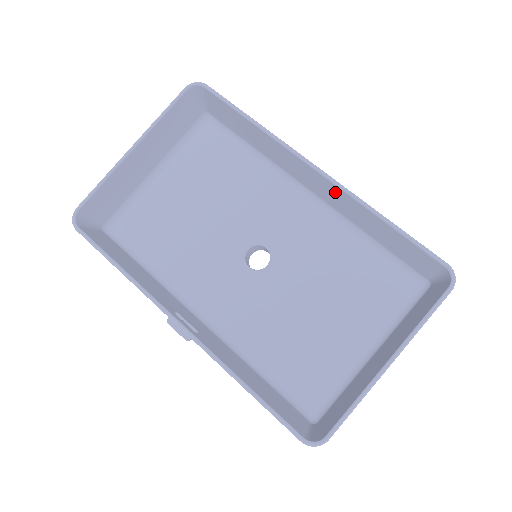
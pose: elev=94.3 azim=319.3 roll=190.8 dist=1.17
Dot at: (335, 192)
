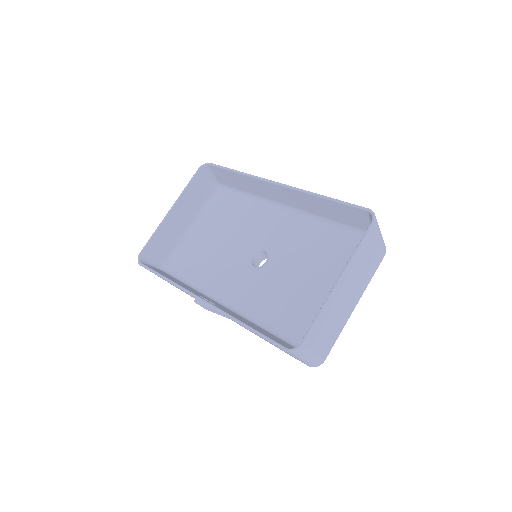
Dot at: (293, 195)
